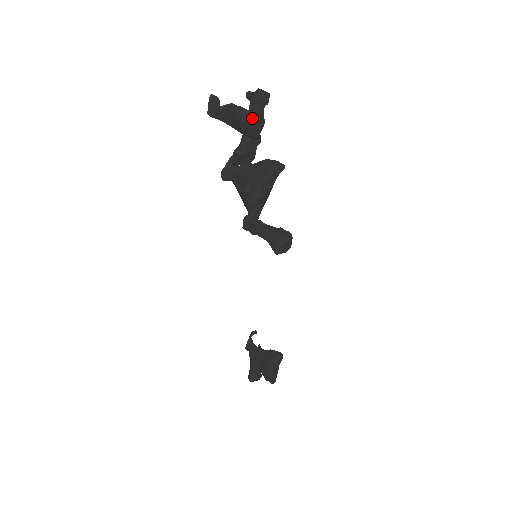
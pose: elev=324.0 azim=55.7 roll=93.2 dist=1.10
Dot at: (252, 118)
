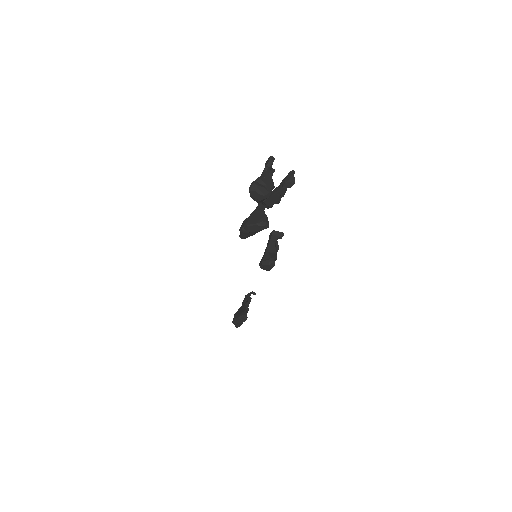
Dot at: (255, 191)
